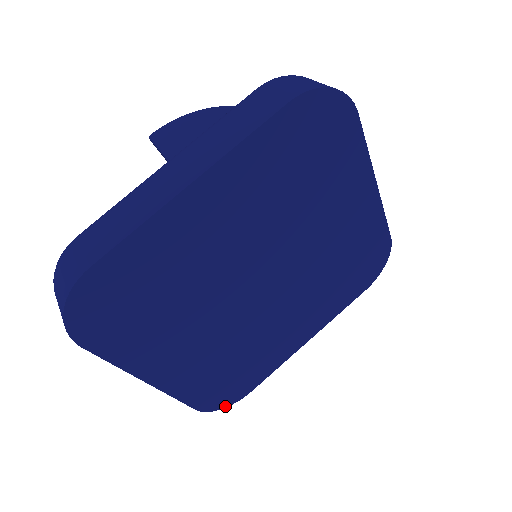
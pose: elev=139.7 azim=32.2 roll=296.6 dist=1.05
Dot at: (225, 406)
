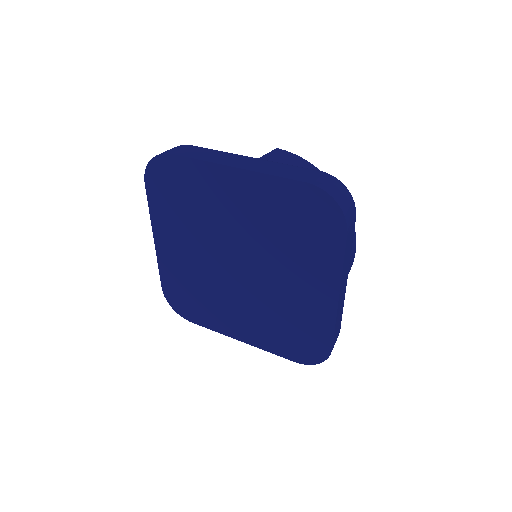
Dot at: (175, 309)
